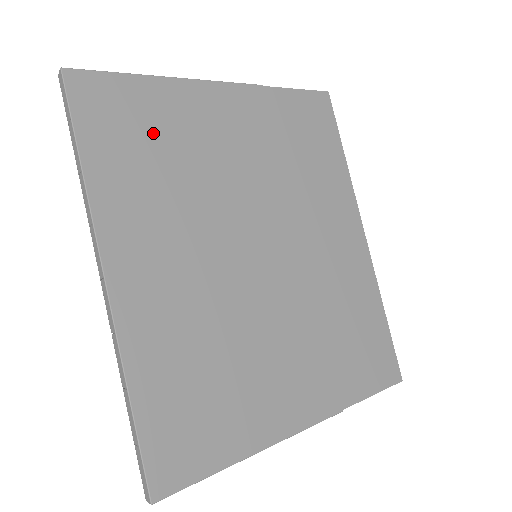
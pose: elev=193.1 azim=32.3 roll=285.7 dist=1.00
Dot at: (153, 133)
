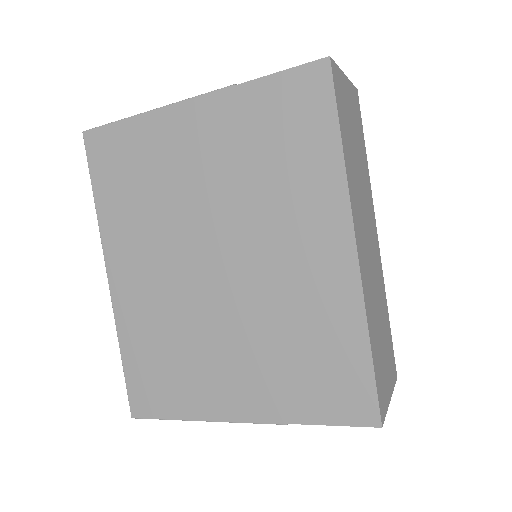
Dot at: (135, 167)
